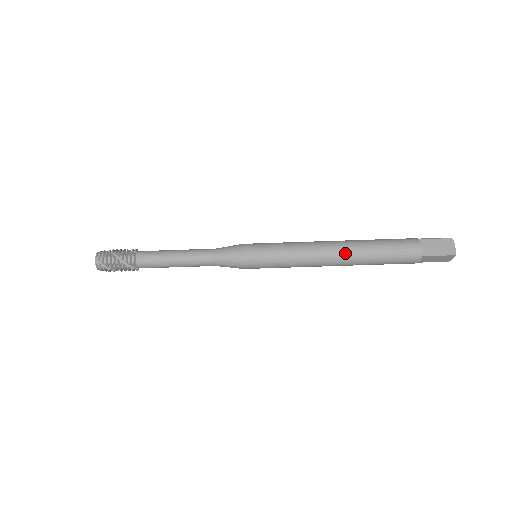
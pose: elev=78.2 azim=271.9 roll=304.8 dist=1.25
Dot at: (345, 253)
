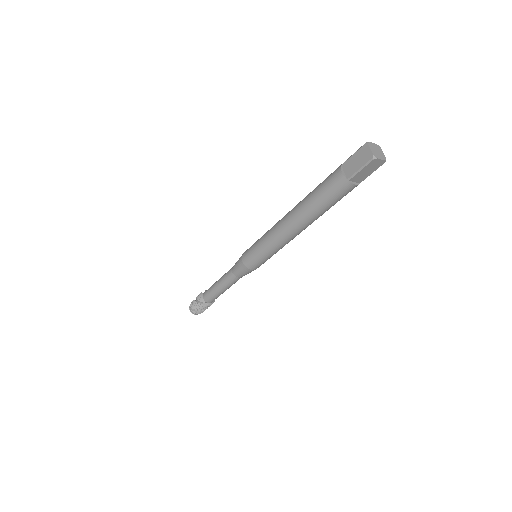
Dot at: occluded
